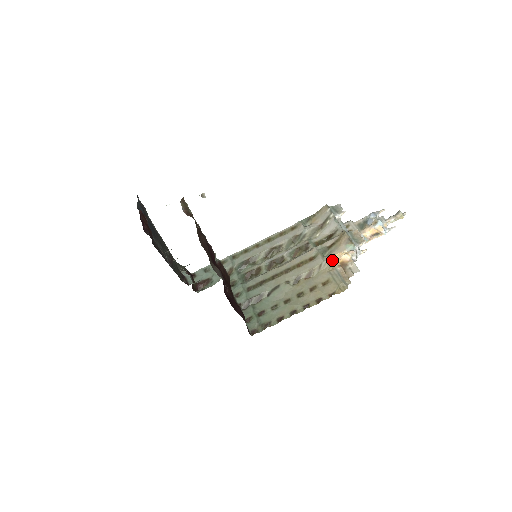
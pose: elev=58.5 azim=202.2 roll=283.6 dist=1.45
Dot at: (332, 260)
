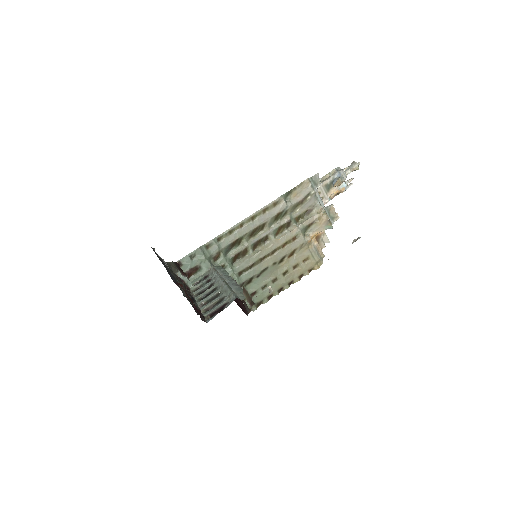
Dot at: (312, 238)
